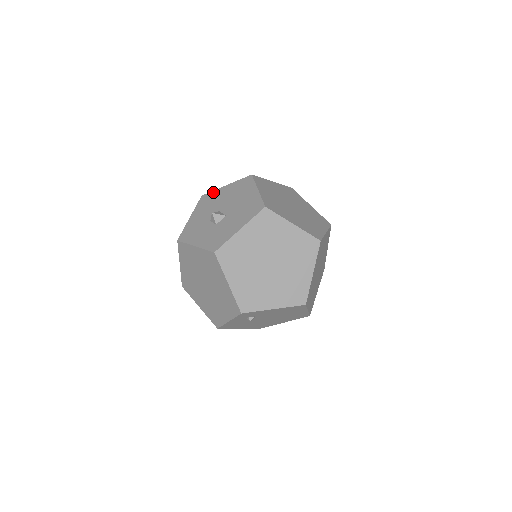
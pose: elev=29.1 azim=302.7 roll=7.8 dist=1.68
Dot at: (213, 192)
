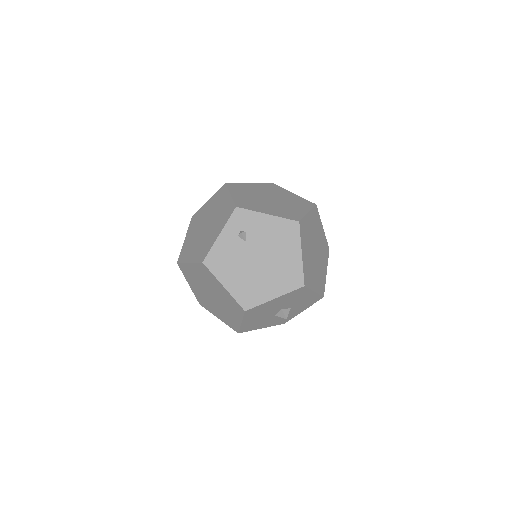
Dot at: occluded
